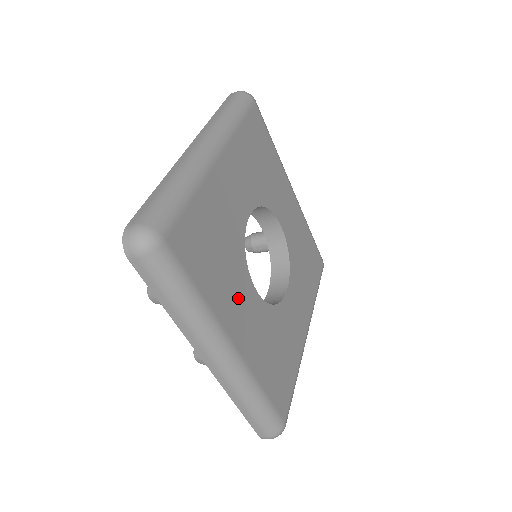
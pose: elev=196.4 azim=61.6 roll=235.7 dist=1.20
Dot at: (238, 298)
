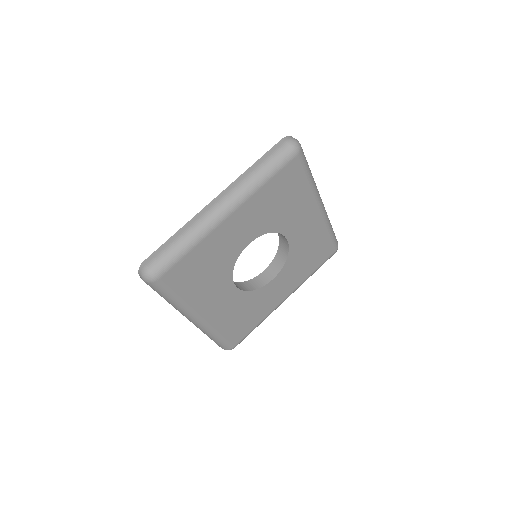
Dot at: (215, 294)
